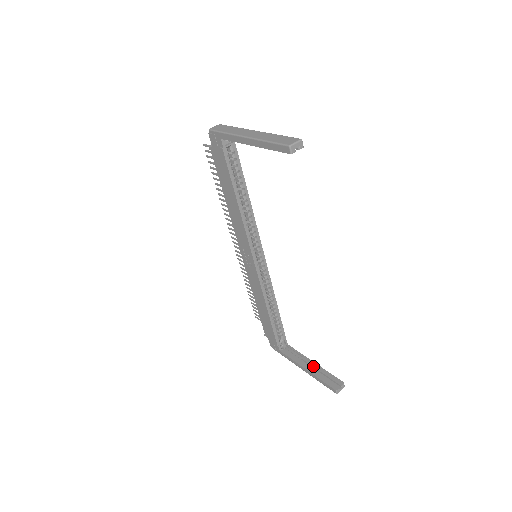
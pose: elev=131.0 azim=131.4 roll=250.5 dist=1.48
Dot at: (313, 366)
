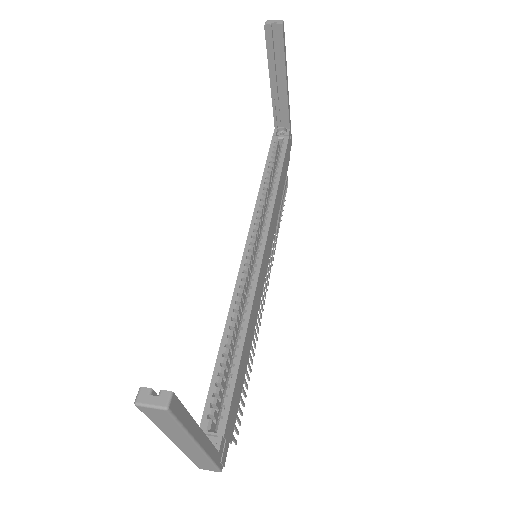
Dot at: occluded
